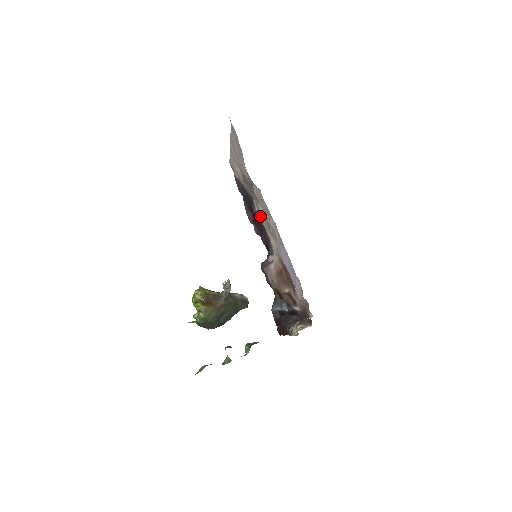
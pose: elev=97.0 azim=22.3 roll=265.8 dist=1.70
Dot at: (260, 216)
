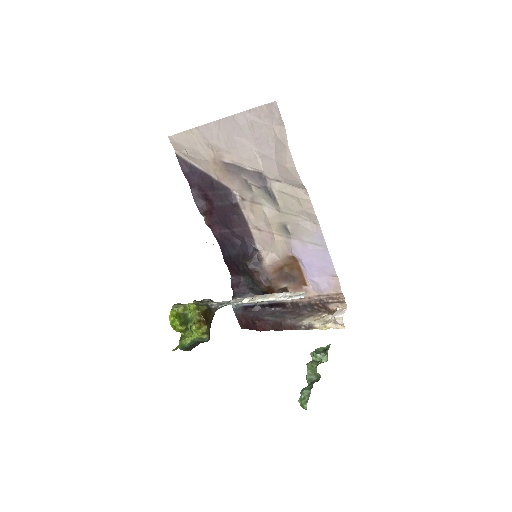
Dot at: (242, 209)
